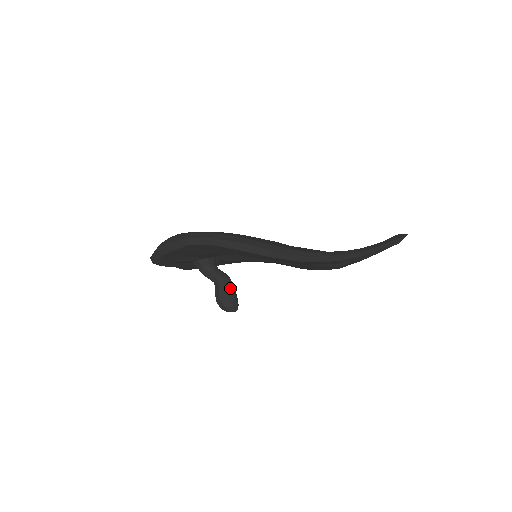
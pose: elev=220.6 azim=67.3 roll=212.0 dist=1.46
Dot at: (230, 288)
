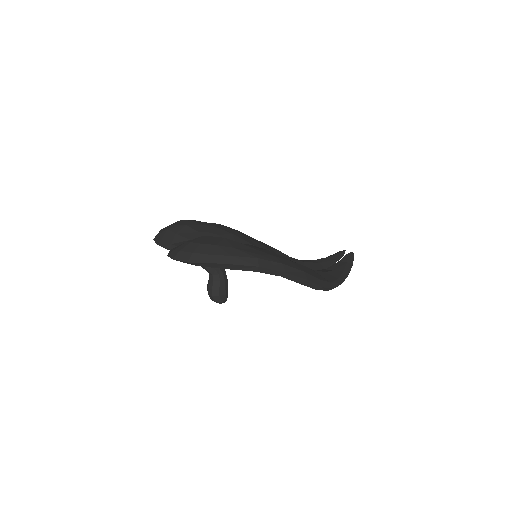
Dot at: (227, 283)
